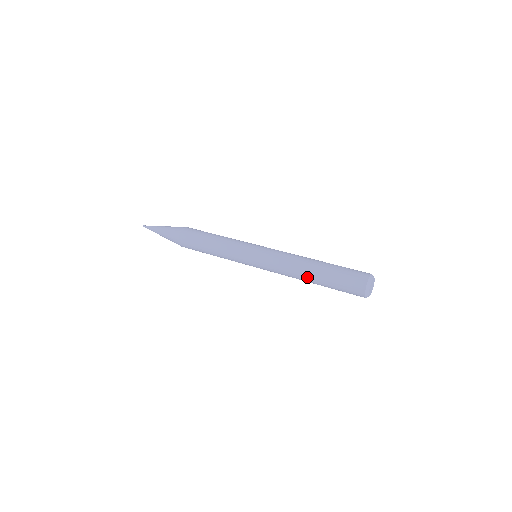
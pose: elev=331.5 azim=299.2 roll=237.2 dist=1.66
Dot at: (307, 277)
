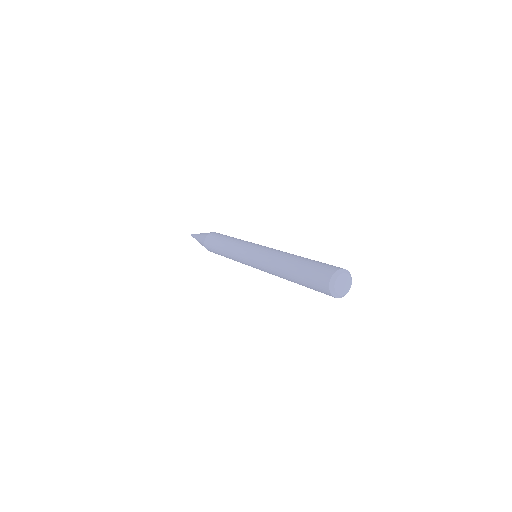
Dot at: (285, 276)
